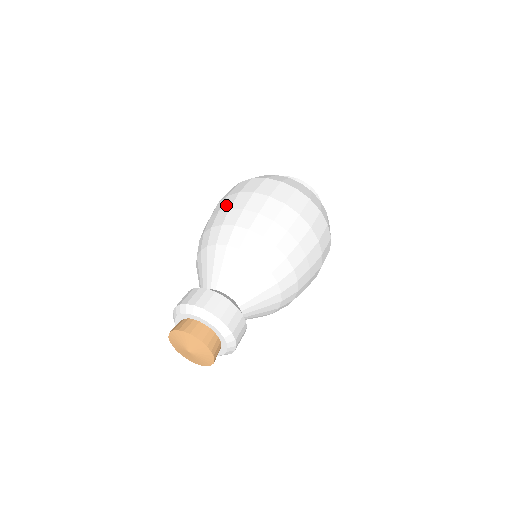
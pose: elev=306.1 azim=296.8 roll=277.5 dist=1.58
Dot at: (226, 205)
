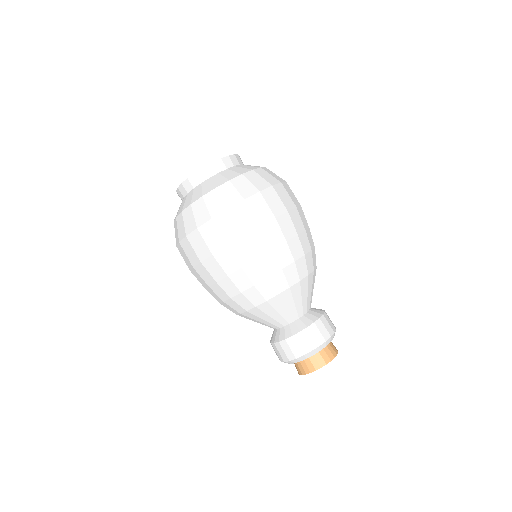
Dot at: (217, 273)
